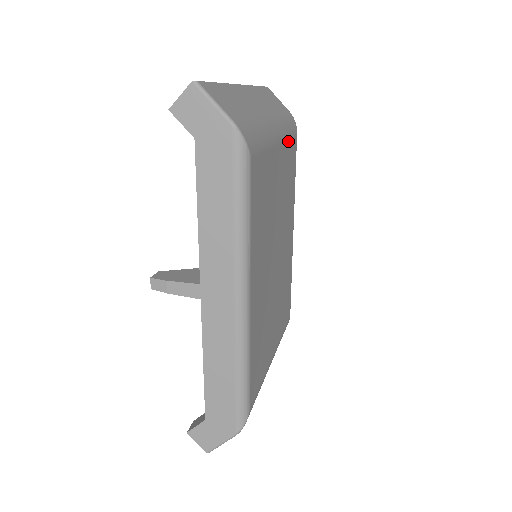
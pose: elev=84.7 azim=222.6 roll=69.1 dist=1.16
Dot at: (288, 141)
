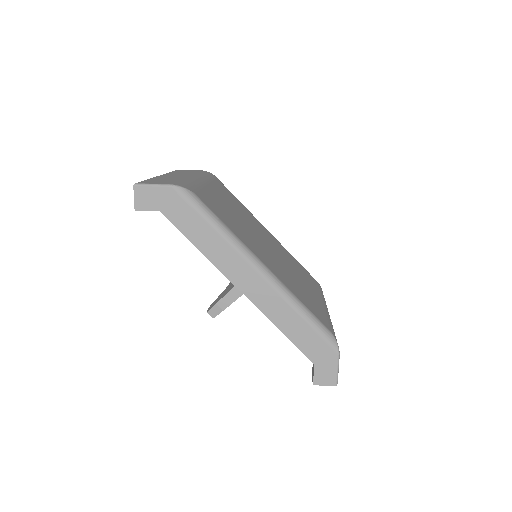
Dot at: (213, 182)
